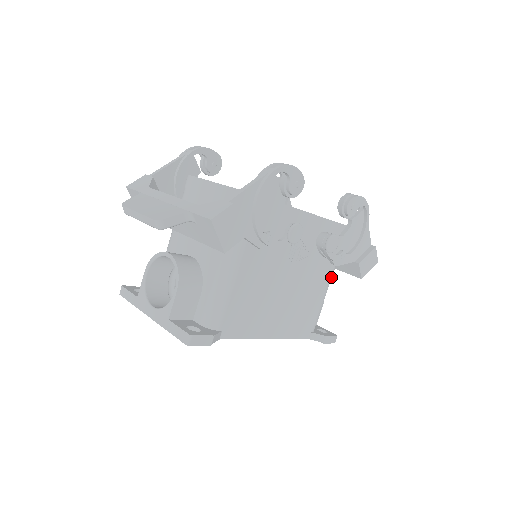
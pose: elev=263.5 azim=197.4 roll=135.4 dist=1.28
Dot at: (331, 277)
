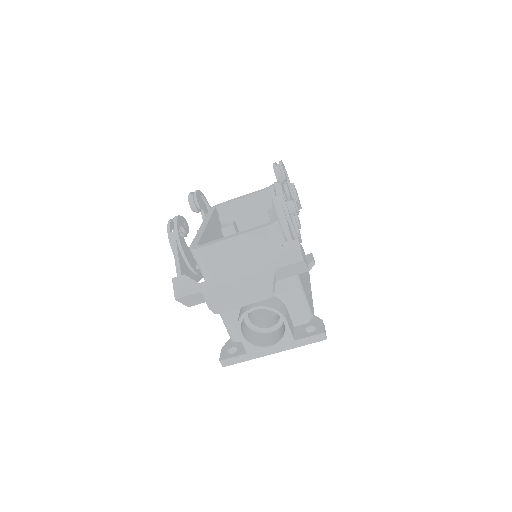
Dot at: occluded
